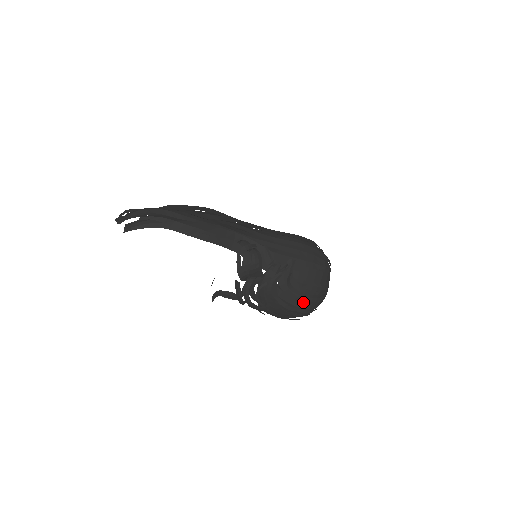
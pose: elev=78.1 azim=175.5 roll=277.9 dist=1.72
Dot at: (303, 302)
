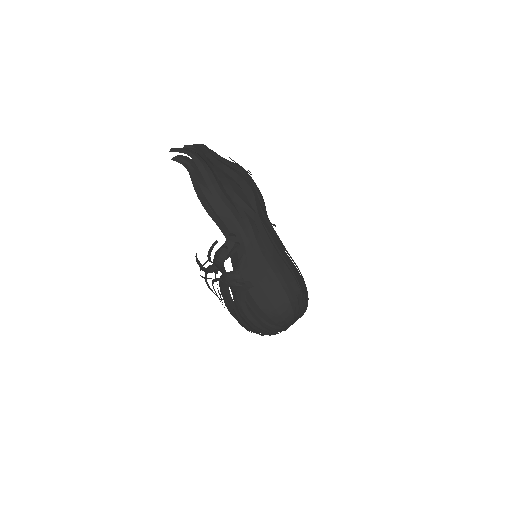
Dot at: (244, 319)
